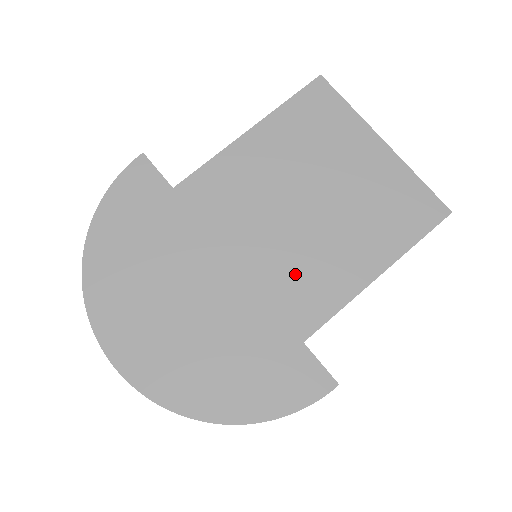
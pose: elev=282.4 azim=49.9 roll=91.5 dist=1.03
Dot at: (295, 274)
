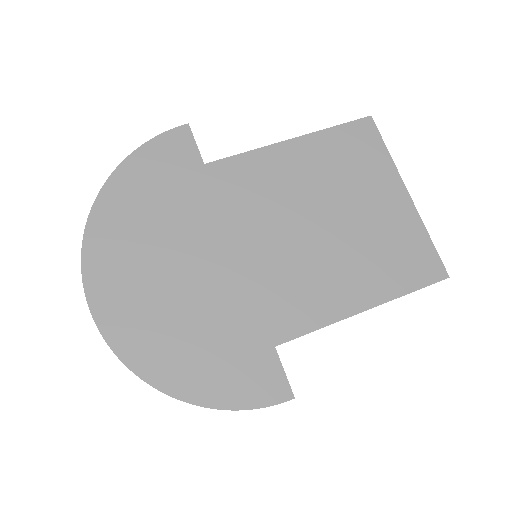
Dot at: (289, 281)
